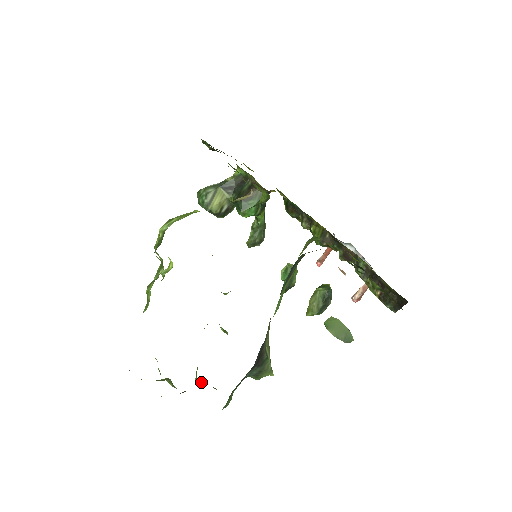
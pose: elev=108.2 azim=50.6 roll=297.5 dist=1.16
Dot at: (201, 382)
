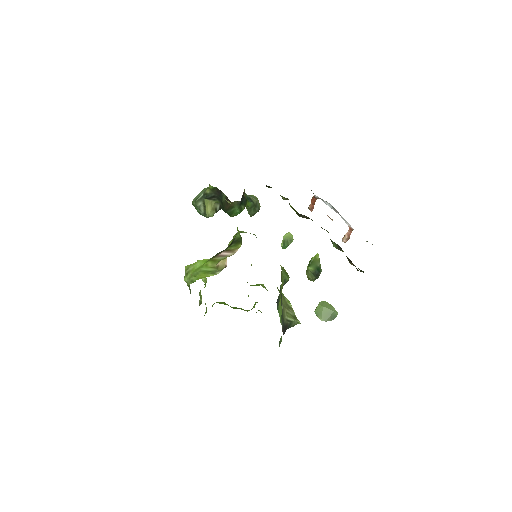
Dot at: occluded
